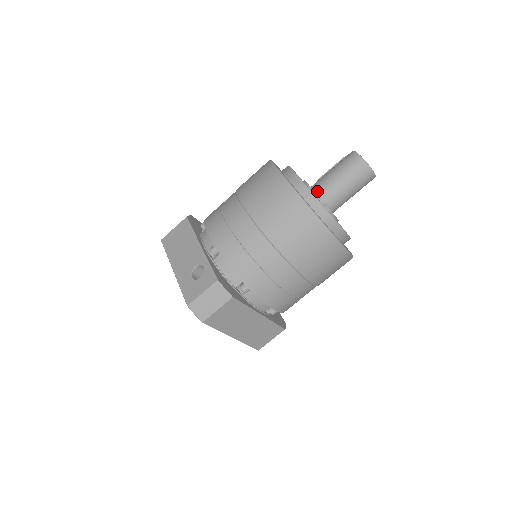
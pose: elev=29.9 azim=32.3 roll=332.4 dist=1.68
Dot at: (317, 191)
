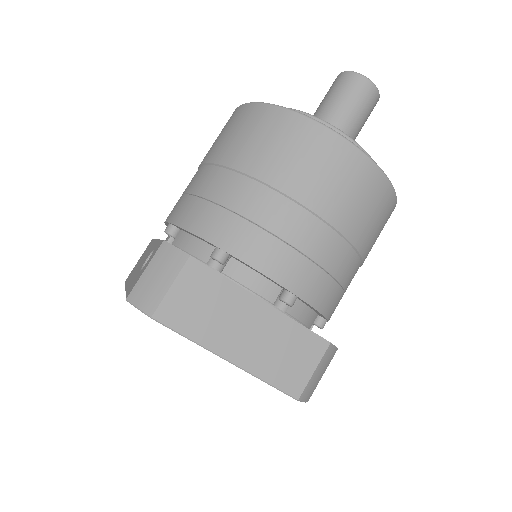
Dot at: occluded
